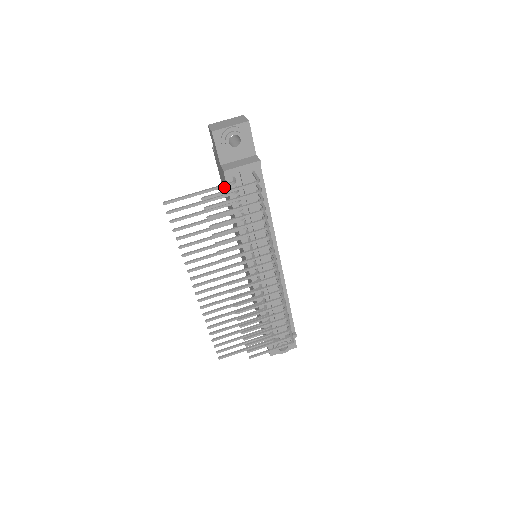
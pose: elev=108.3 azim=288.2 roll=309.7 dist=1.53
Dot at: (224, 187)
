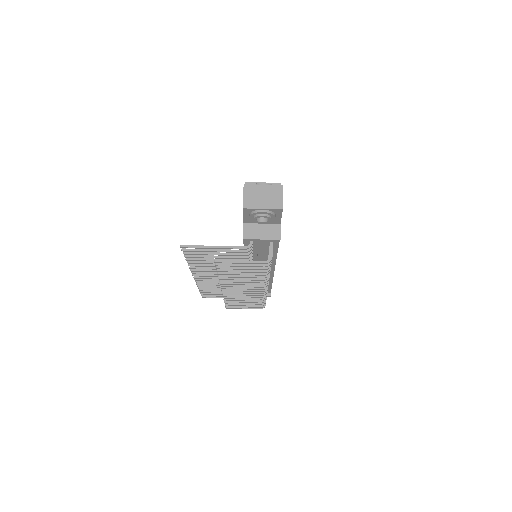
Dot at: (239, 249)
